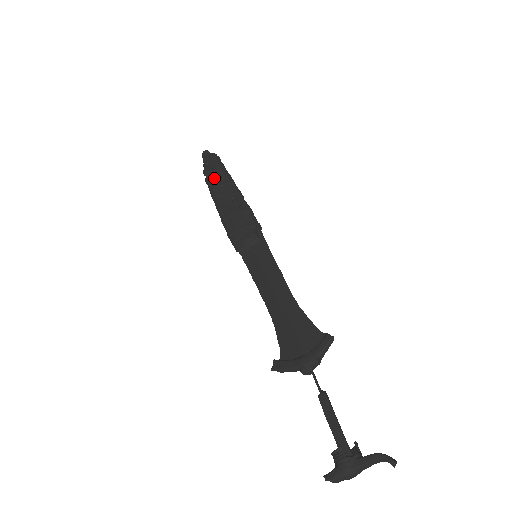
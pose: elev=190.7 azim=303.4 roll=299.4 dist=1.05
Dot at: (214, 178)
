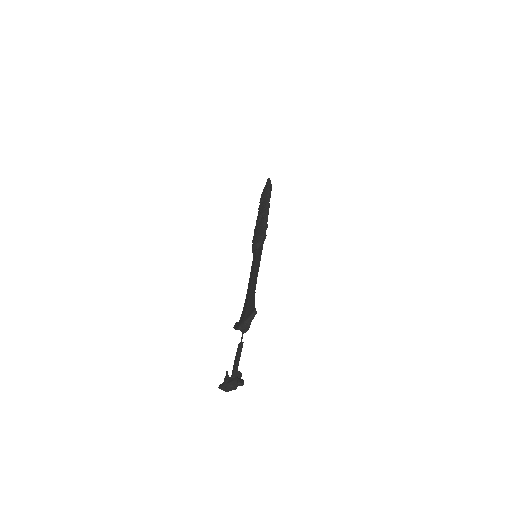
Dot at: occluded
